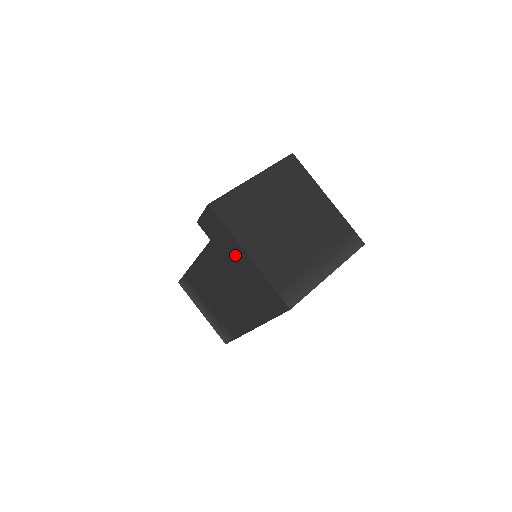
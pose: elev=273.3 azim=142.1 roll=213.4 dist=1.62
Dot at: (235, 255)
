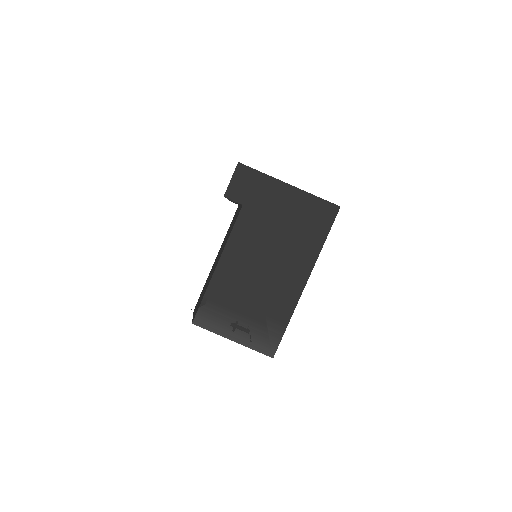
Dot at: (274, 197)
